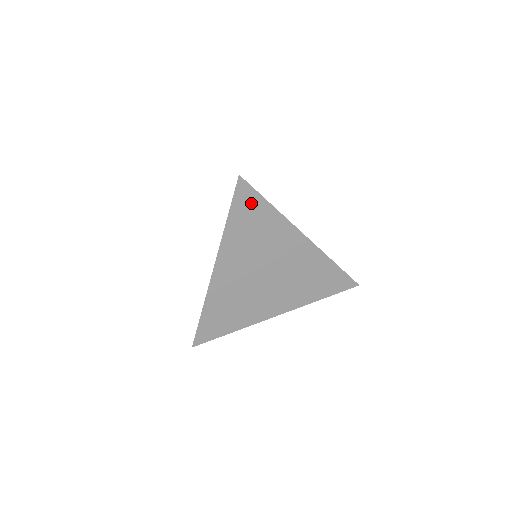
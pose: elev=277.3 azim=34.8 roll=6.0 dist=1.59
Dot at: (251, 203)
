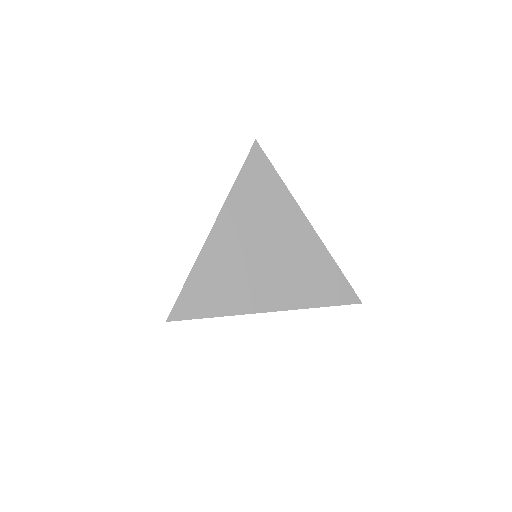
Dot at: (262, 170)
